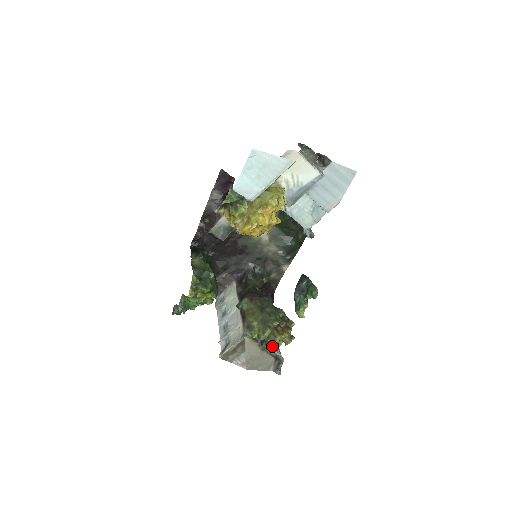
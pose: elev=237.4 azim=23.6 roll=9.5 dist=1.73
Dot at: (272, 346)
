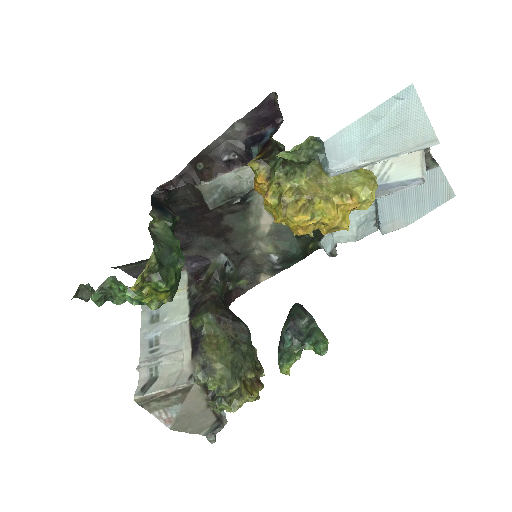
Dot at: (230, 408)
